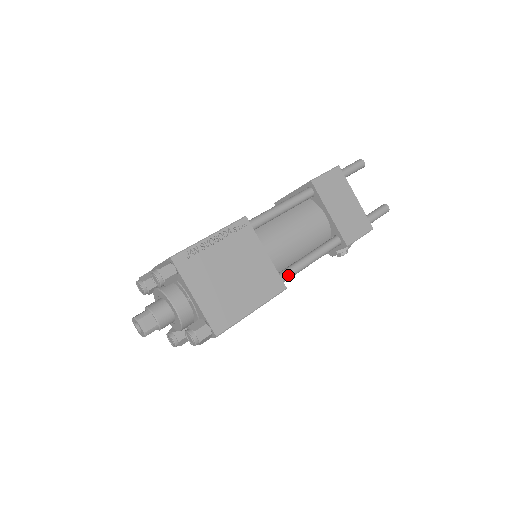
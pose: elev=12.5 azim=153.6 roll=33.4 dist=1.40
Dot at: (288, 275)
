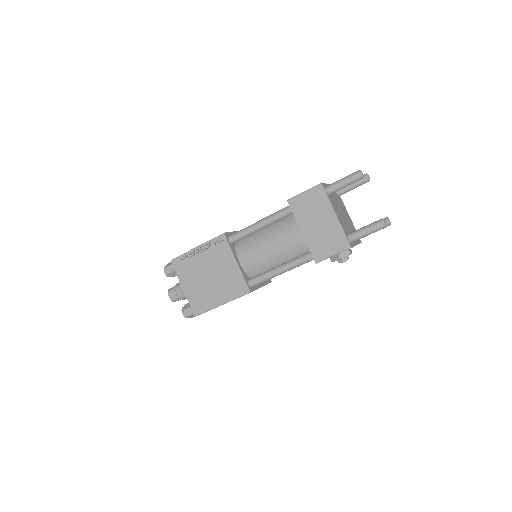
Dot at: (257, 281)
